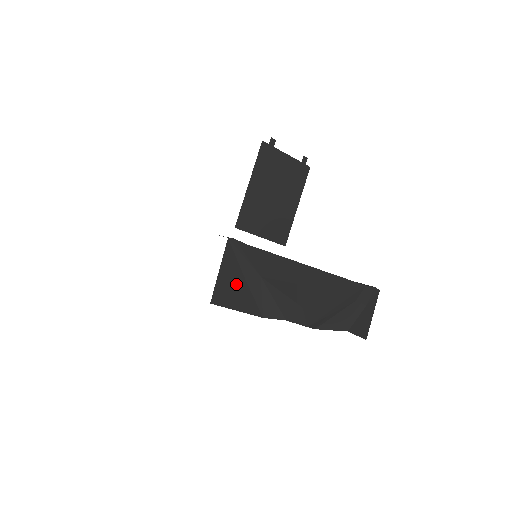
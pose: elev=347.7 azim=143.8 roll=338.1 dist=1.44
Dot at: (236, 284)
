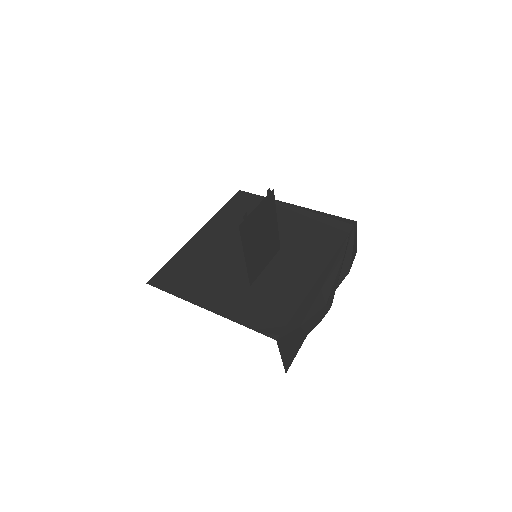
Dot at: (290, 347)
